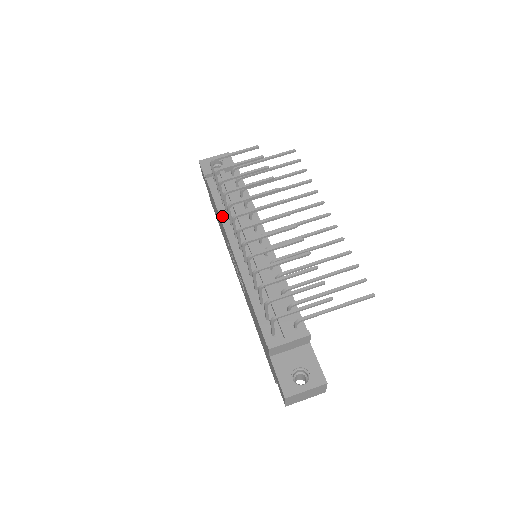
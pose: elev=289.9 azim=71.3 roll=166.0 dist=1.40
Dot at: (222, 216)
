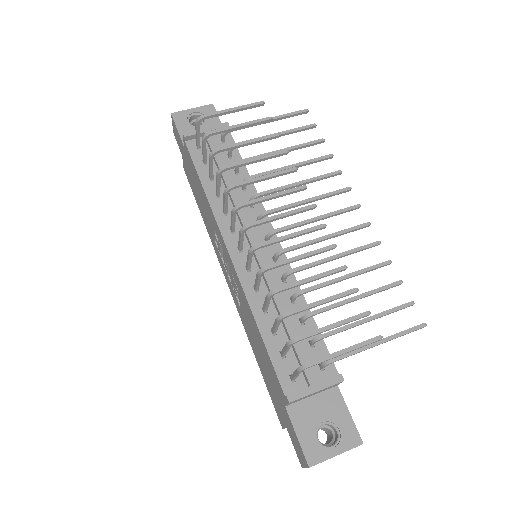
Dot at: (211, 199)
